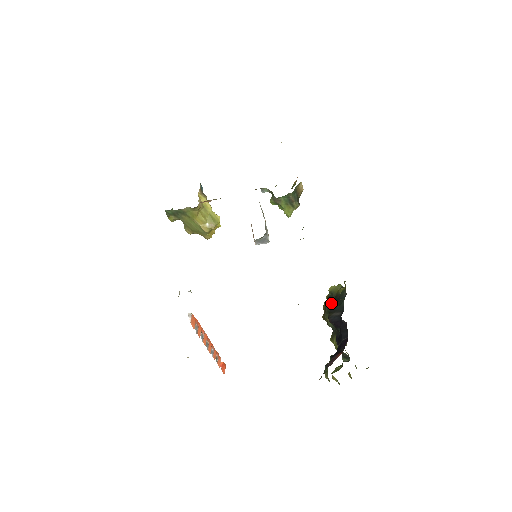
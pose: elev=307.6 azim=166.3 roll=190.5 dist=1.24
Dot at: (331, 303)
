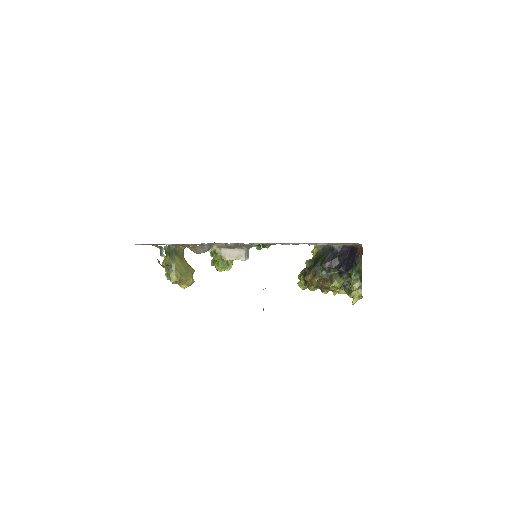
Dot at: (316, 263)
